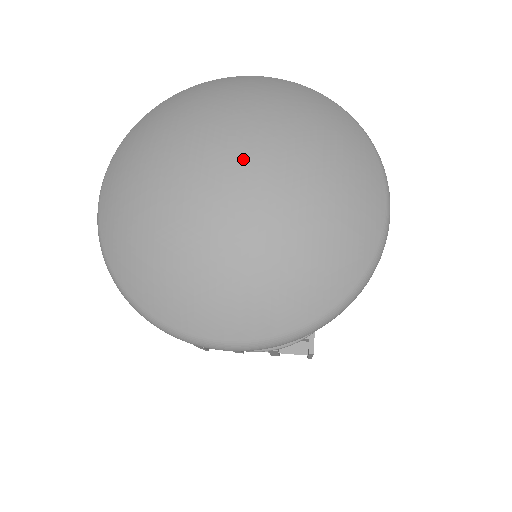
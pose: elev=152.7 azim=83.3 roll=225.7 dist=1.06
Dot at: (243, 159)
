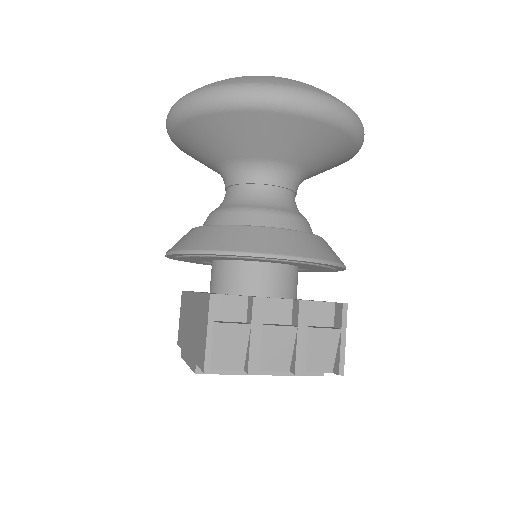
Dot at: occluded
